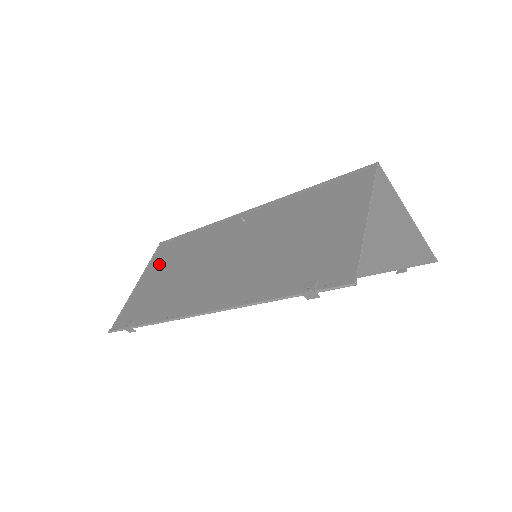
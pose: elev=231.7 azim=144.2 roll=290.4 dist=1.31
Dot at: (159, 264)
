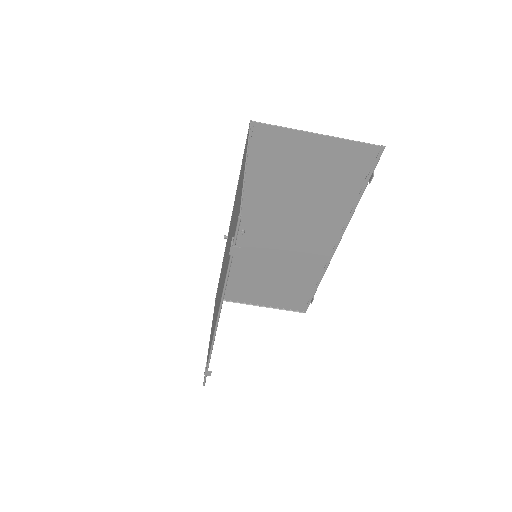
Dot at: occluded
